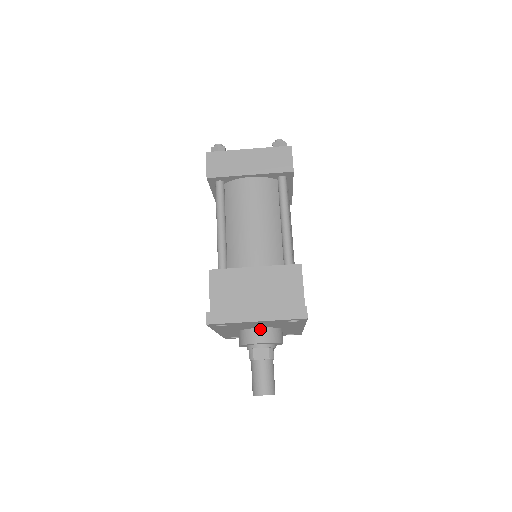
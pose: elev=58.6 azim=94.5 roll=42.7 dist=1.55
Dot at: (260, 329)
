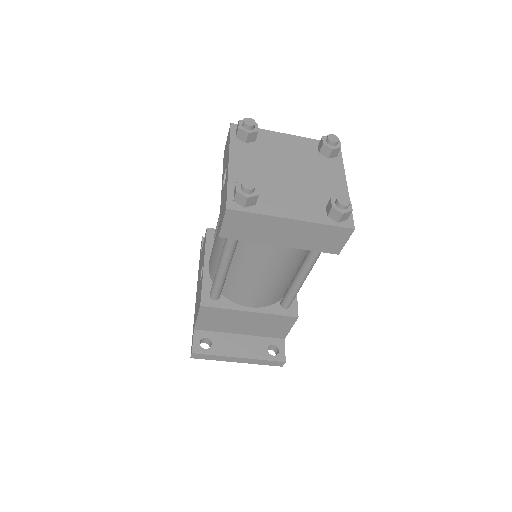
Dot at: occluded
